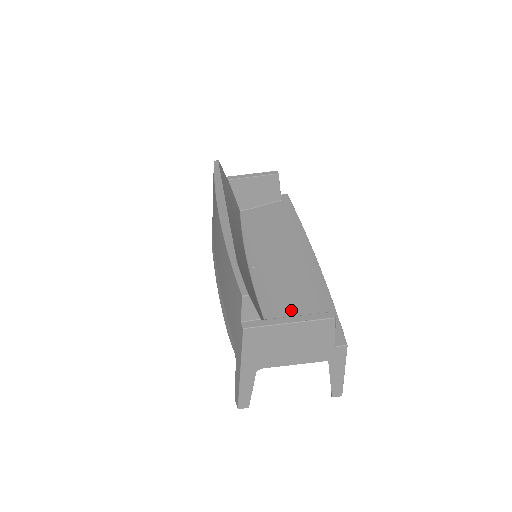
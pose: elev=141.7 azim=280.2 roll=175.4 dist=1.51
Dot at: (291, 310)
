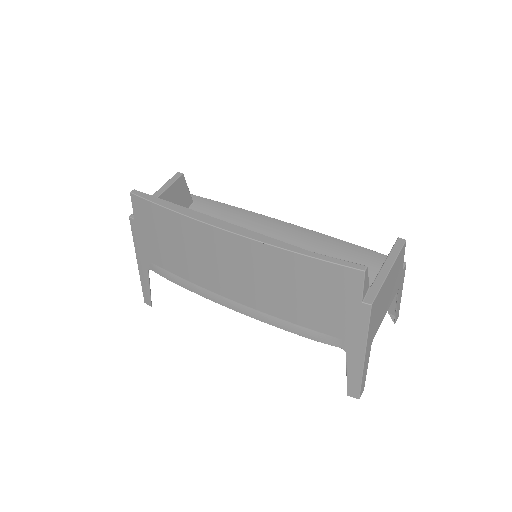
Dot at: occluded
